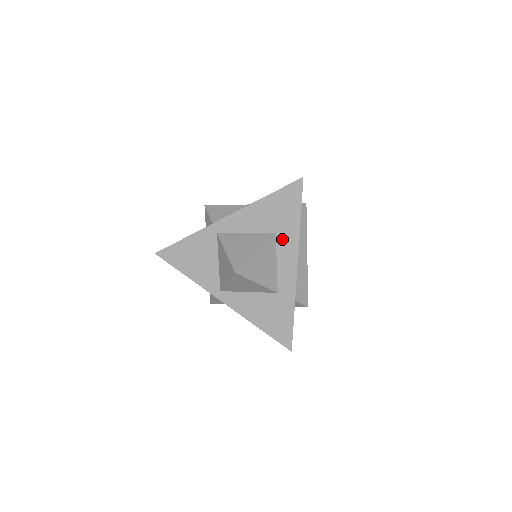
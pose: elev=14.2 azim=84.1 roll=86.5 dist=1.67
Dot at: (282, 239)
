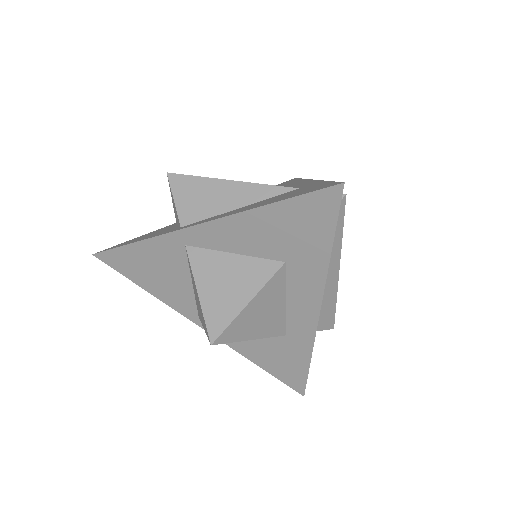
Dot at: (296, 272)
